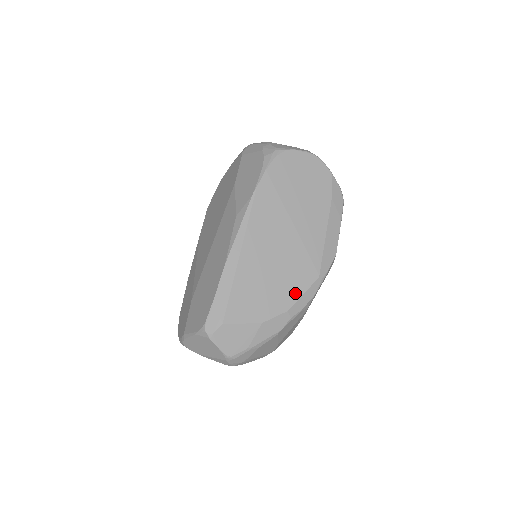
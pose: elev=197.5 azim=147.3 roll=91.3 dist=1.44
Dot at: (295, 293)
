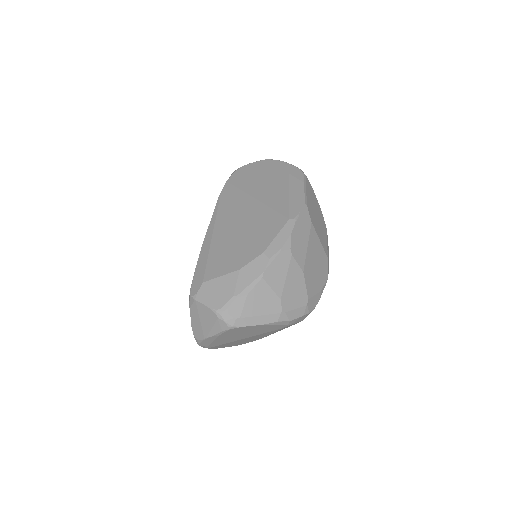
Dot at: (268, 238)
